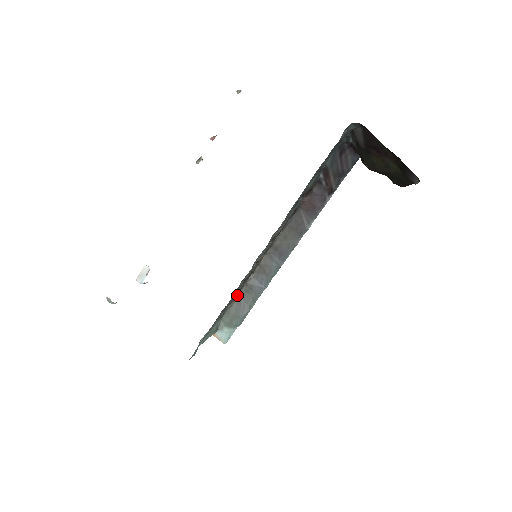
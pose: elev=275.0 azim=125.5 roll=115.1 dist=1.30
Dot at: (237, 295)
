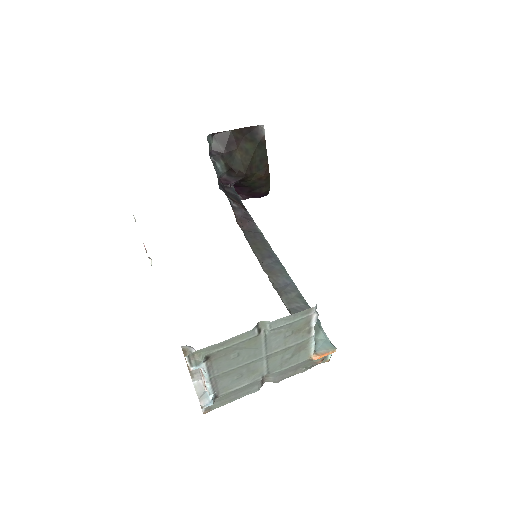
Dot at: occluded
